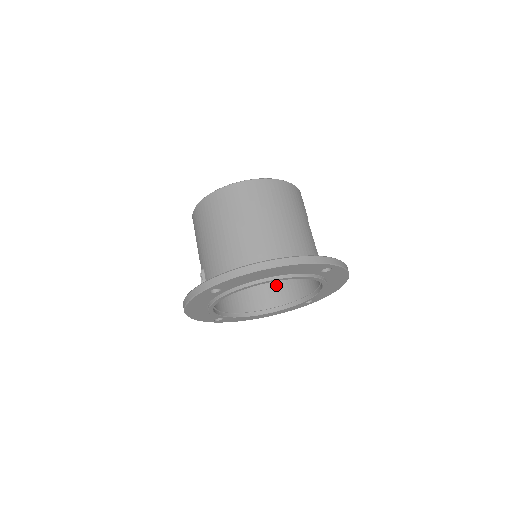
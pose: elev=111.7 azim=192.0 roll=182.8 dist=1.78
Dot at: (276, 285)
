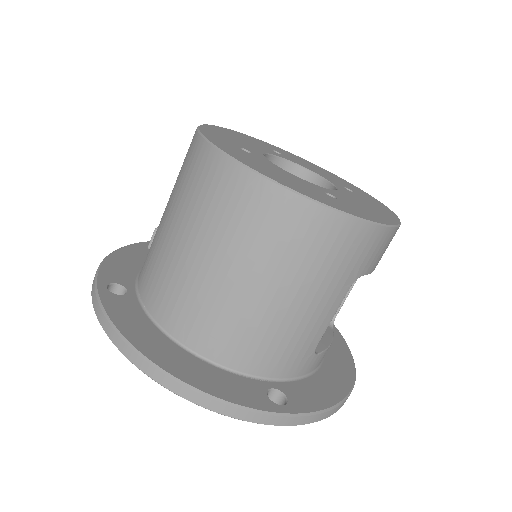
Dot at: occluded
